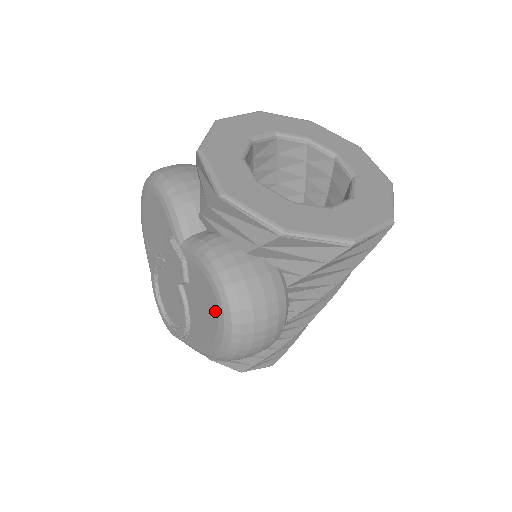
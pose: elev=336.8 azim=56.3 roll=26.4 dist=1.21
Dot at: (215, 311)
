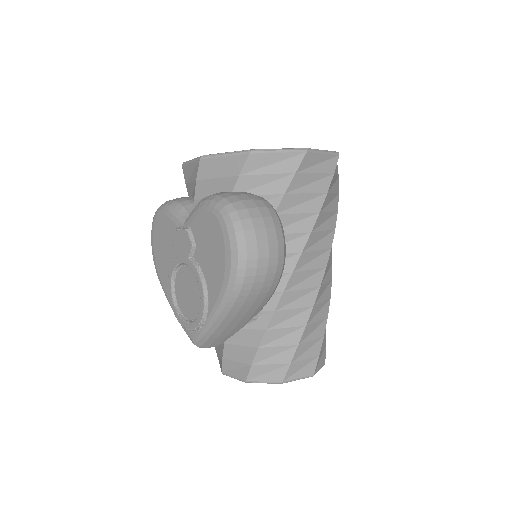
Dot at: (218, 229)
